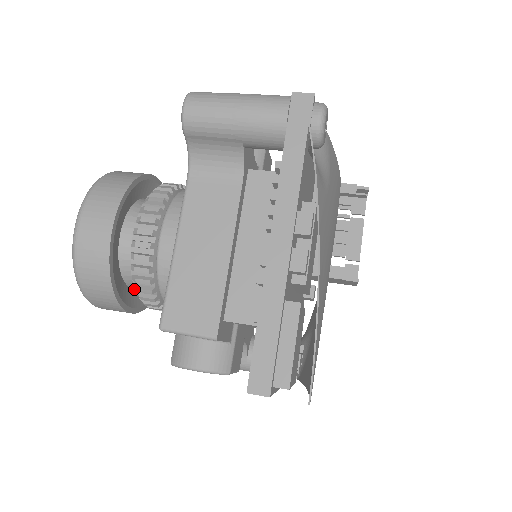
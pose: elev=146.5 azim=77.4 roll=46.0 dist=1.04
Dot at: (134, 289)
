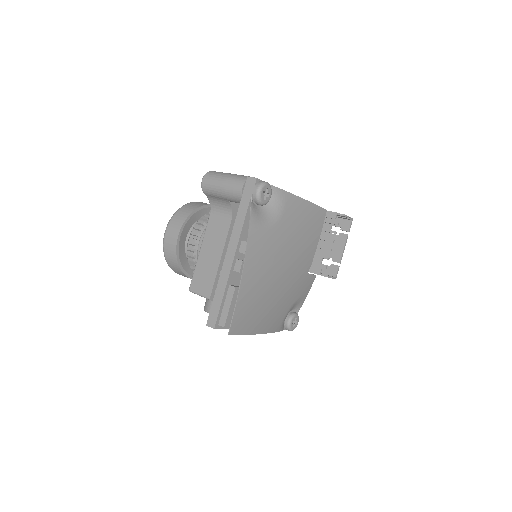
Dot at: occluded
